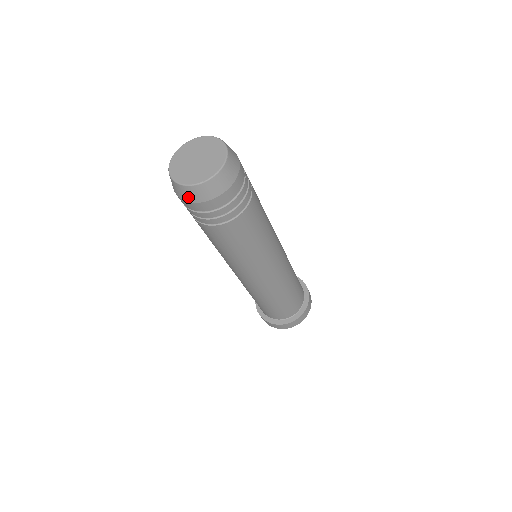
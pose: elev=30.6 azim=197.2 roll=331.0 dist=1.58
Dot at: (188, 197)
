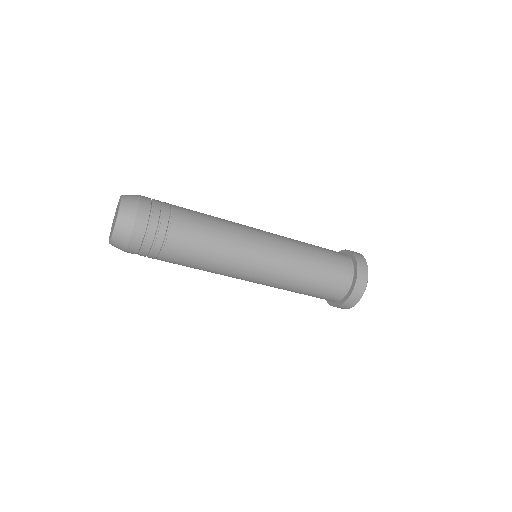
Dot at: (120, 249)
